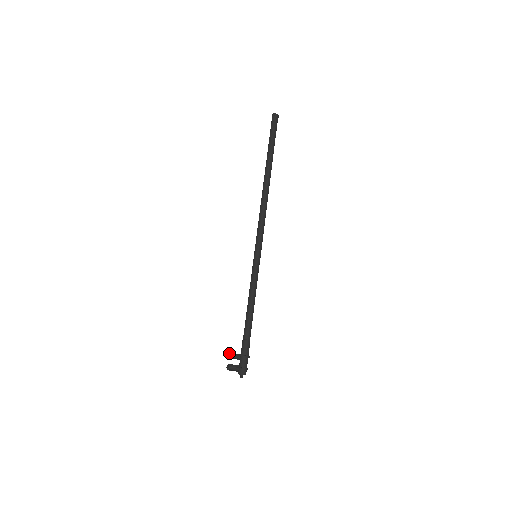
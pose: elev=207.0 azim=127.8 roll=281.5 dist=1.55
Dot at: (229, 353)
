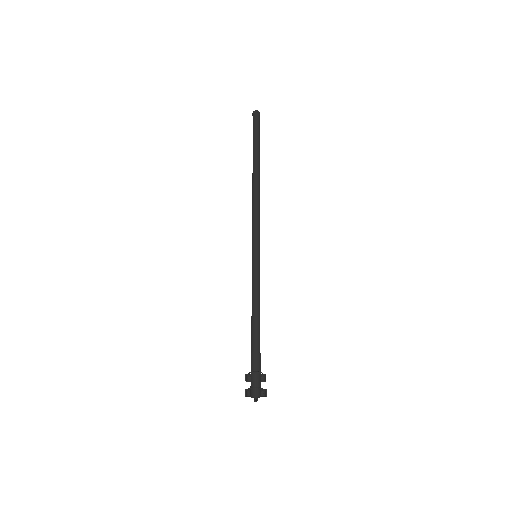
Dot at: (246, 376)
